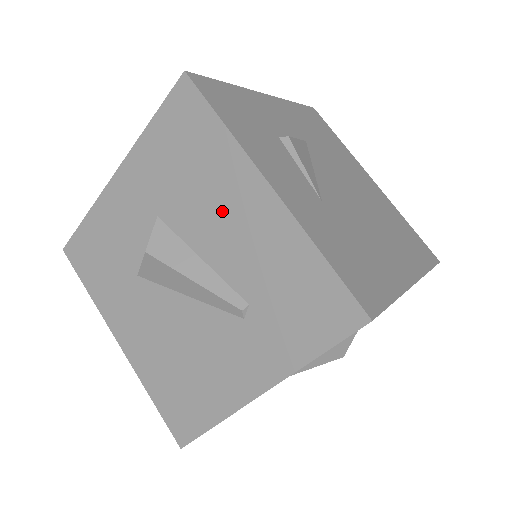
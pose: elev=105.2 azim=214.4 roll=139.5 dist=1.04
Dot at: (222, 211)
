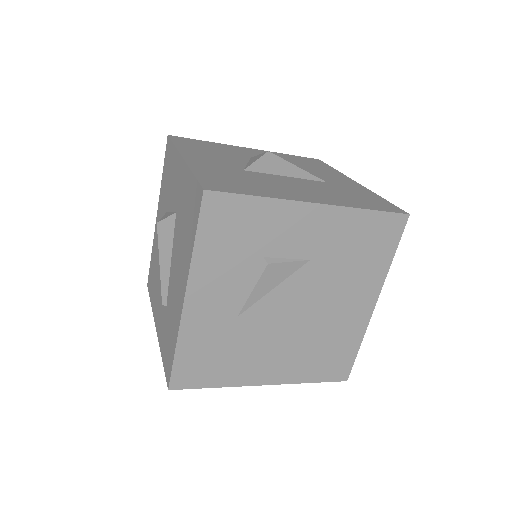
Dot at: (179, 266)
